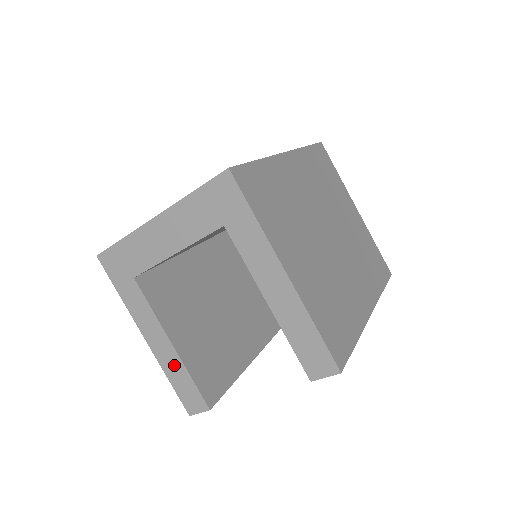
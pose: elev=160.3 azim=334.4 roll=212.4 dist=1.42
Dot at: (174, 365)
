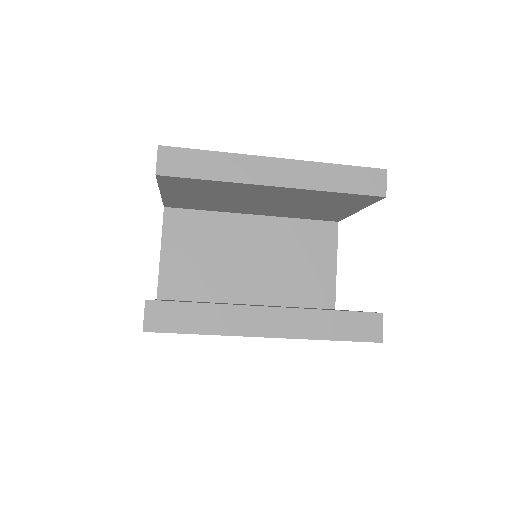
Dot at: occluded
